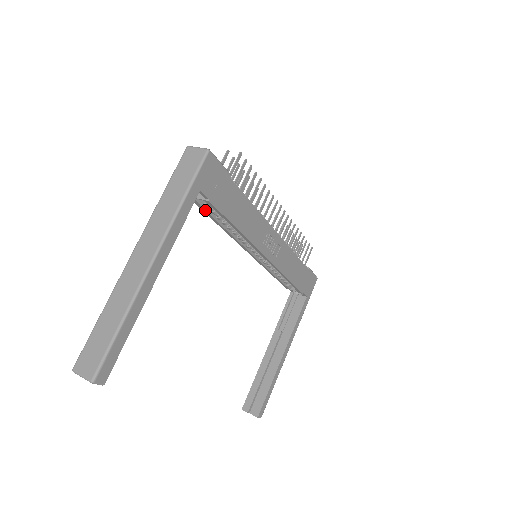
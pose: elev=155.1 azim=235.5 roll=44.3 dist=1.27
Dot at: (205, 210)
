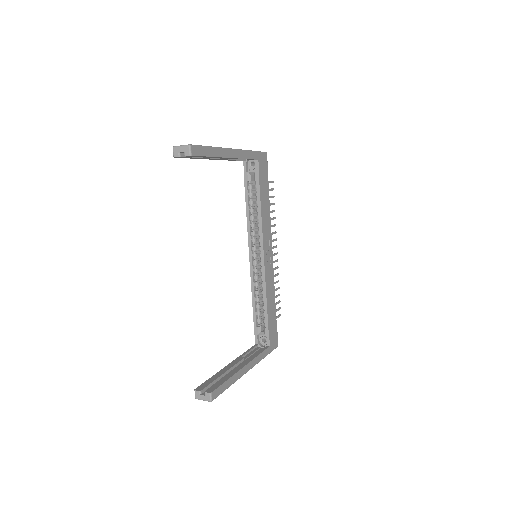
Dot at: (247, 189)
